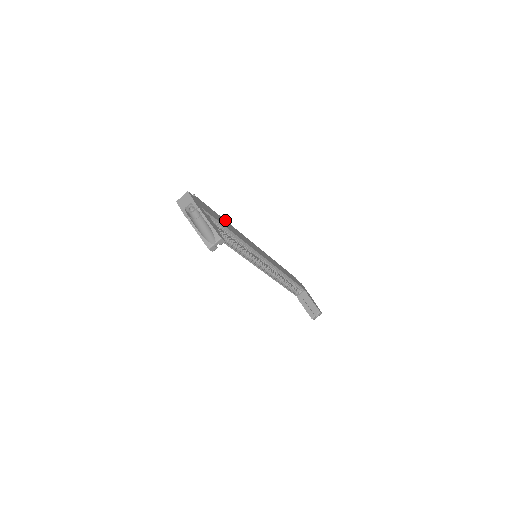
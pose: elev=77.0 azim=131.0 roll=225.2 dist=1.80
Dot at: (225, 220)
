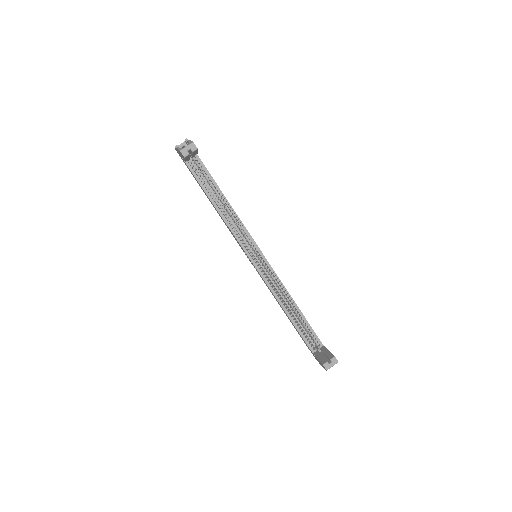
Dot at: occluded
